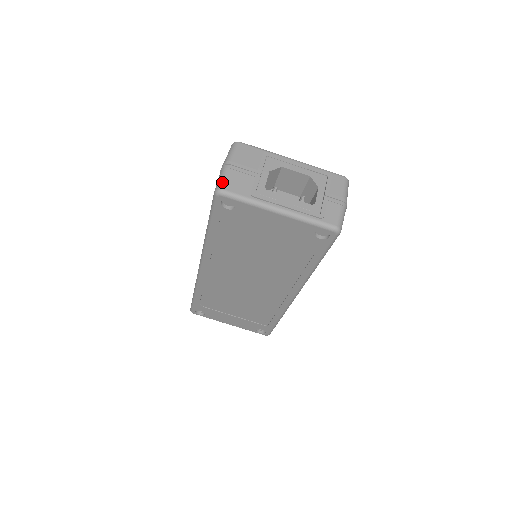
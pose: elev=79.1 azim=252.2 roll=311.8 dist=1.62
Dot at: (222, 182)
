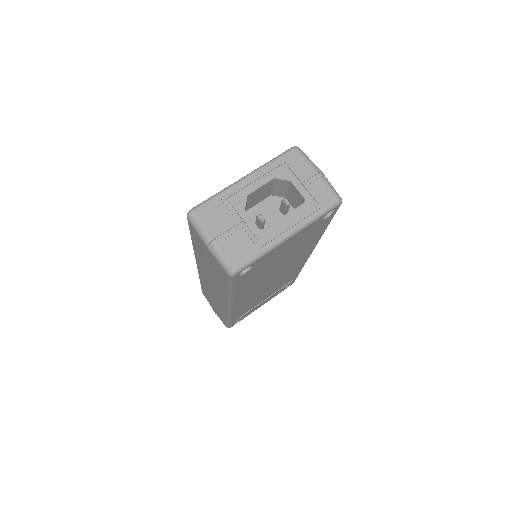
Dot at: (227, 262)
